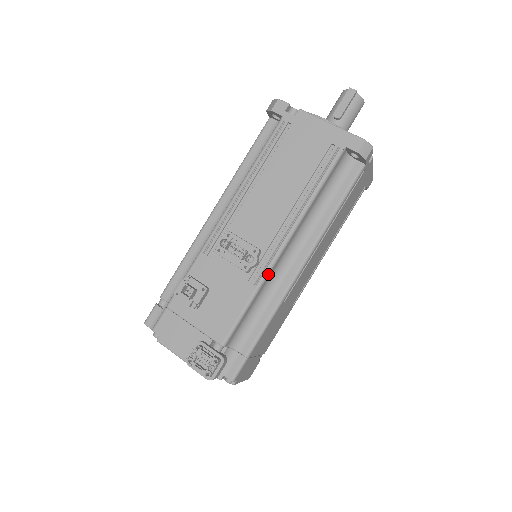
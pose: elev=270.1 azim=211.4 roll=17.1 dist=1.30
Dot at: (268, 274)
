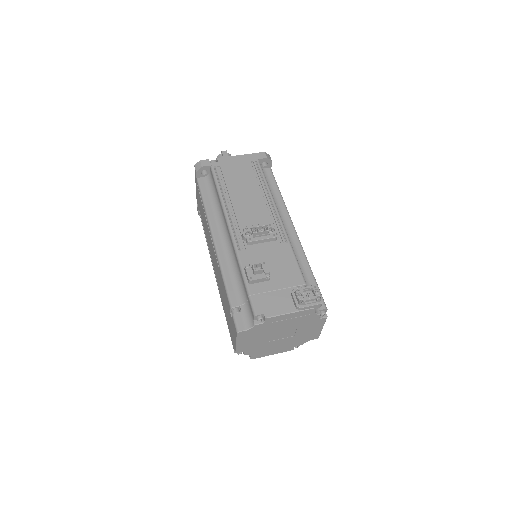
Dot at: occluded
